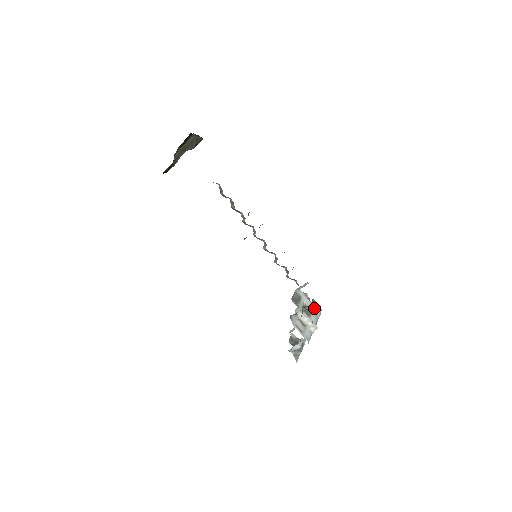
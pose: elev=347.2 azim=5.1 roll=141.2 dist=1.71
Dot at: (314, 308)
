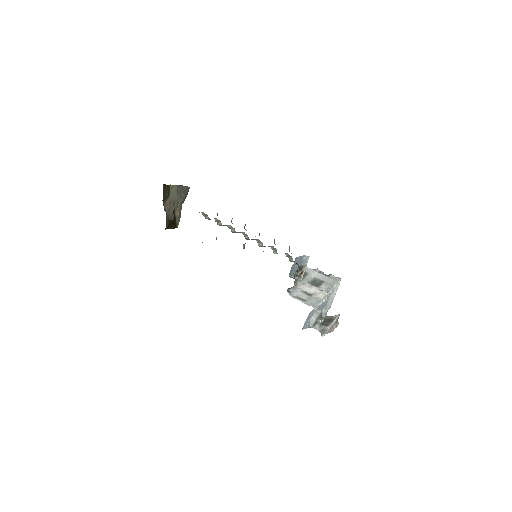
Dot at: (328, 278)
